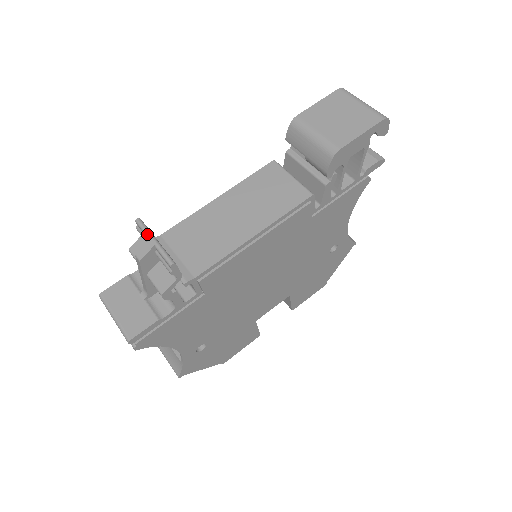
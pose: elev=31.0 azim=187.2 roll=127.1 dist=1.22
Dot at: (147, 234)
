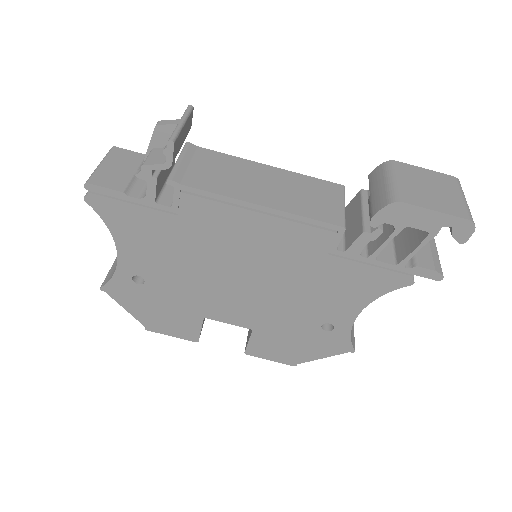
Dot at: (183, 115)
